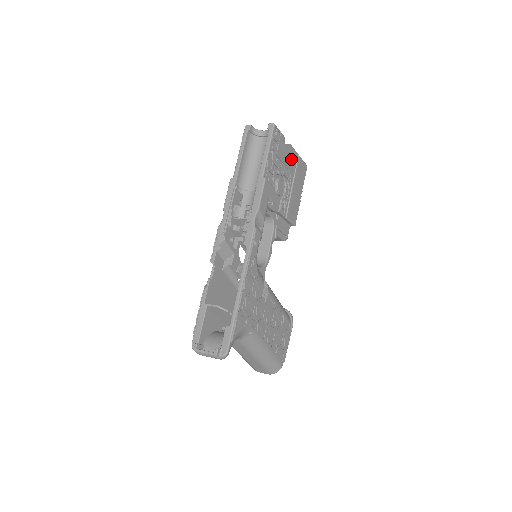
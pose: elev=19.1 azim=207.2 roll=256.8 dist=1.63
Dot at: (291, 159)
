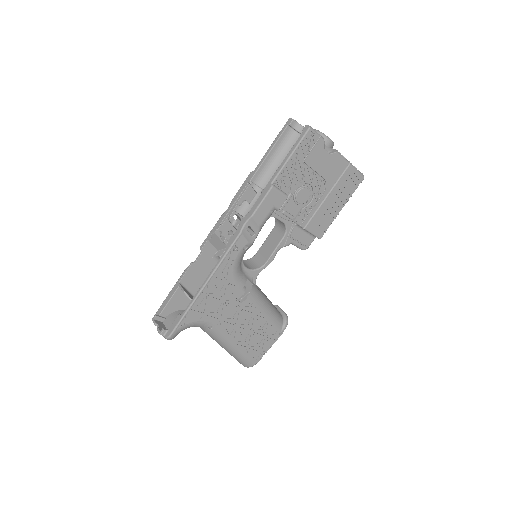
Dot at: (333, 168)
